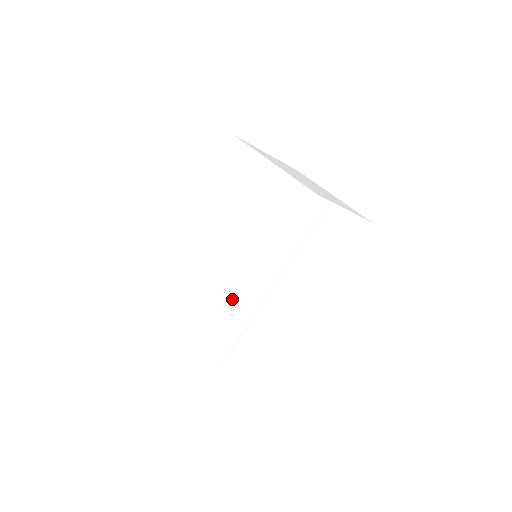
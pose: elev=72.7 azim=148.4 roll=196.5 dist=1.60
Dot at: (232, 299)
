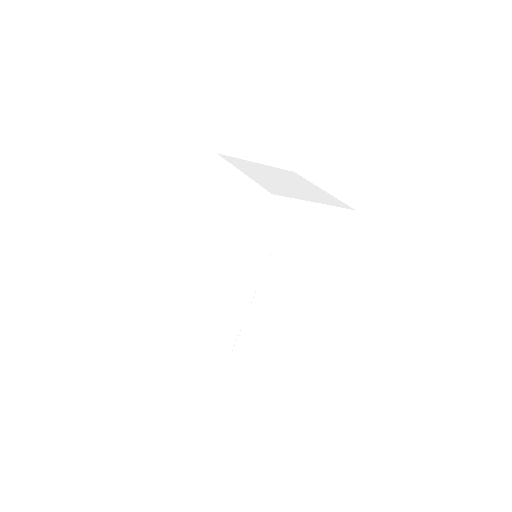
Dot at: (224, 296)
